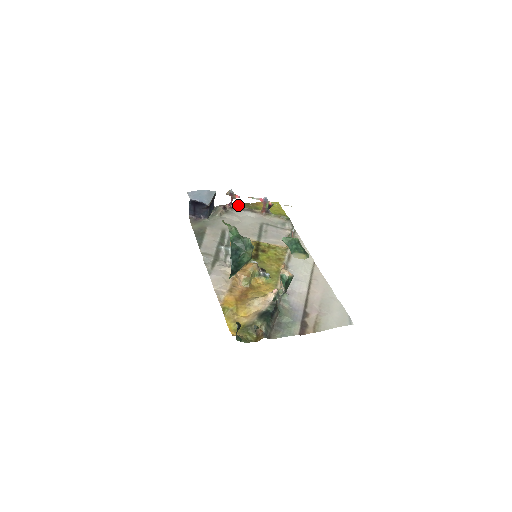
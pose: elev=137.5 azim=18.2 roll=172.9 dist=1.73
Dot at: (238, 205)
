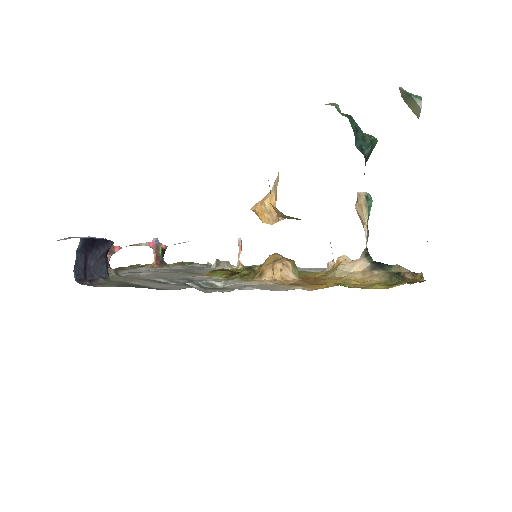
Dot at: (116, 268)
